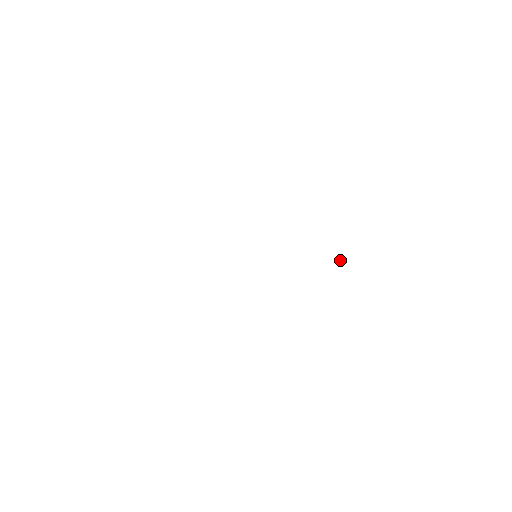
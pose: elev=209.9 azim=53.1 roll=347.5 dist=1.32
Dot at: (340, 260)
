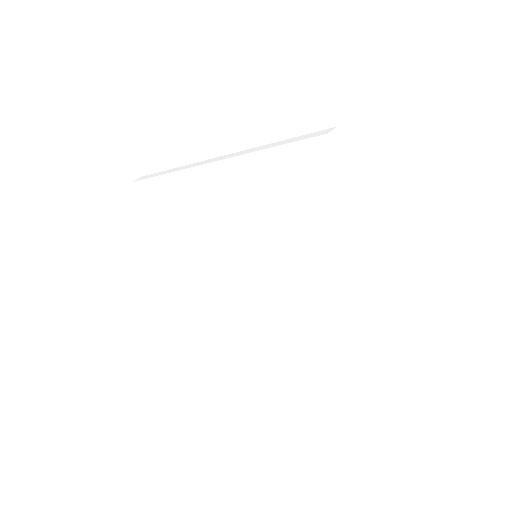
Dot at: (358, 307)
